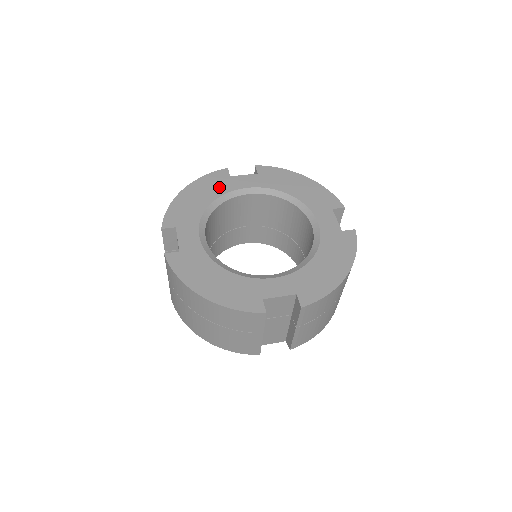
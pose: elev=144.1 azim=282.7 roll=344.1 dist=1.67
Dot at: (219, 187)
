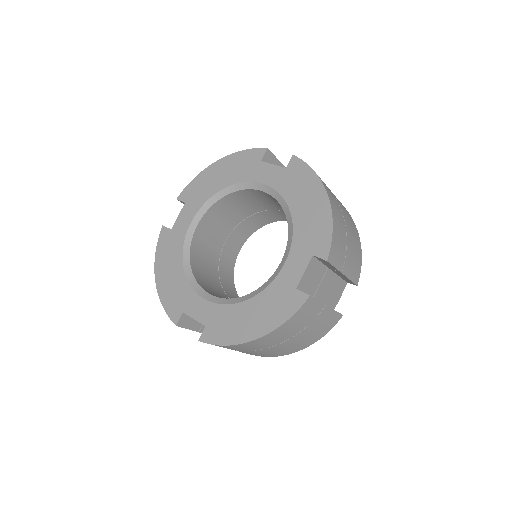
Dot at: (174, 247)
